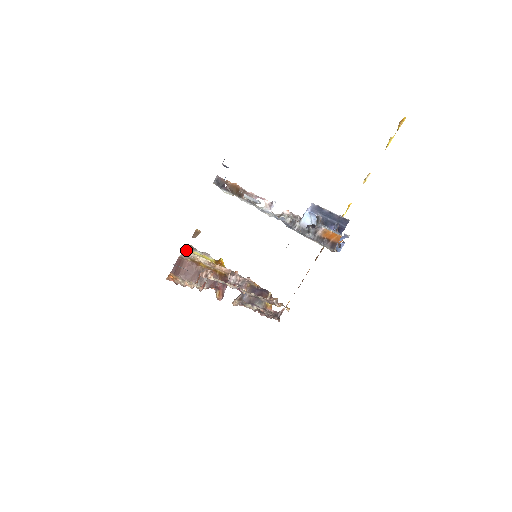
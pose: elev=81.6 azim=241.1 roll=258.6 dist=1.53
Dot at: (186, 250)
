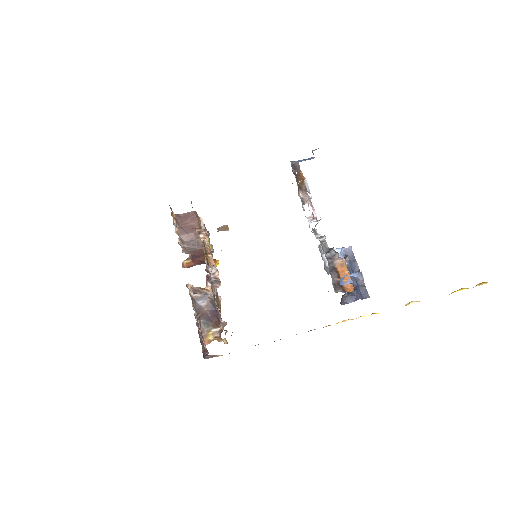
Dot at: (204, 224)
